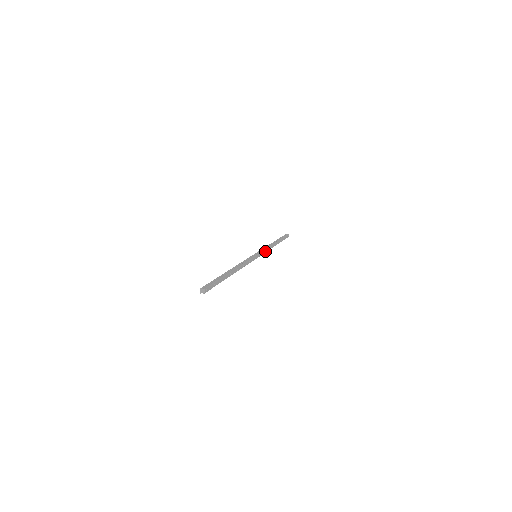
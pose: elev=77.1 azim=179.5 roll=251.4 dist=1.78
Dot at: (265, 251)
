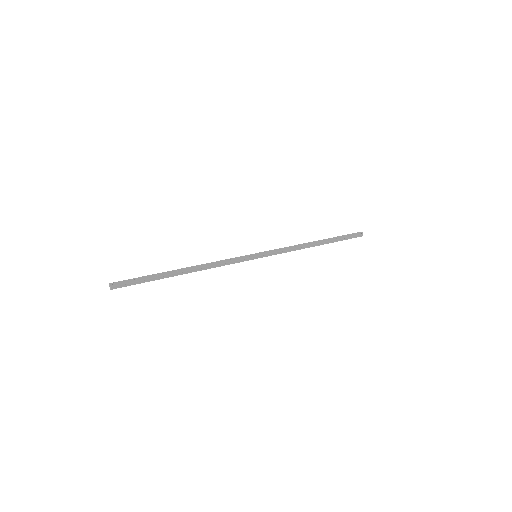
Dot at: (281, 250)
